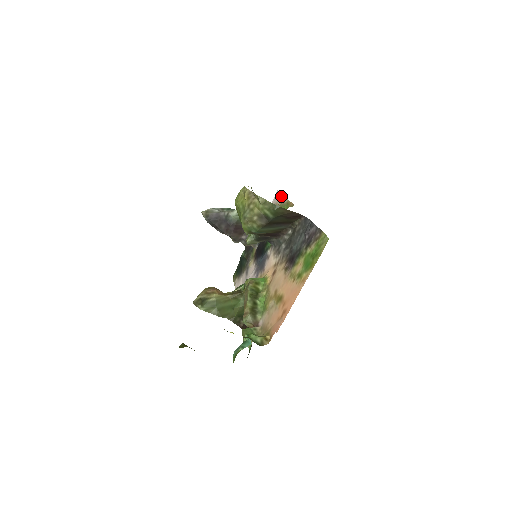
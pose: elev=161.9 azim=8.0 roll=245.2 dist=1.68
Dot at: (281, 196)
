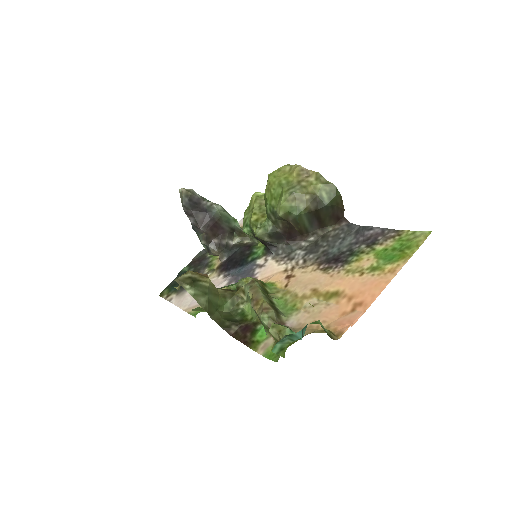
Dot at: occluded
